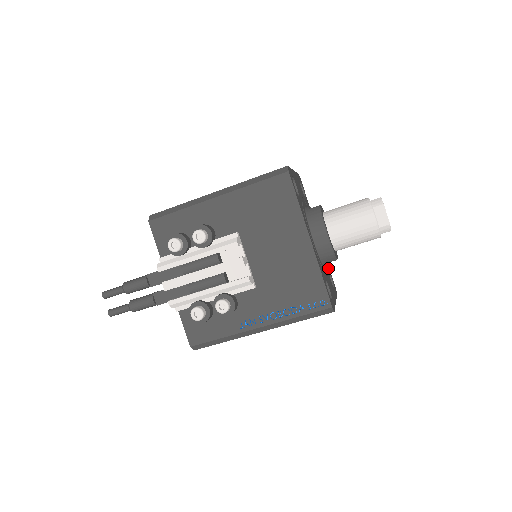
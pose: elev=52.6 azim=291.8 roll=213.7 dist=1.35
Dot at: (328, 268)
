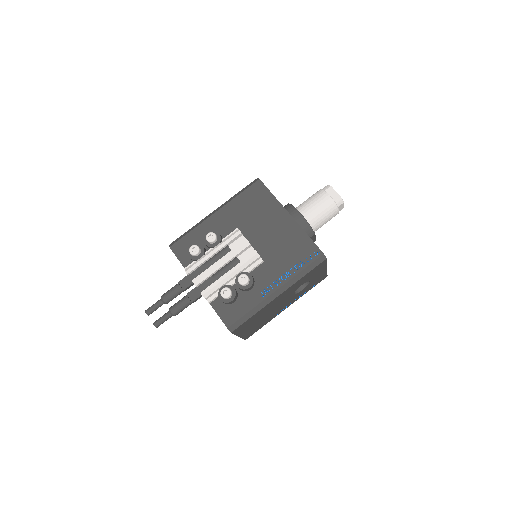
Dot at: occluded
